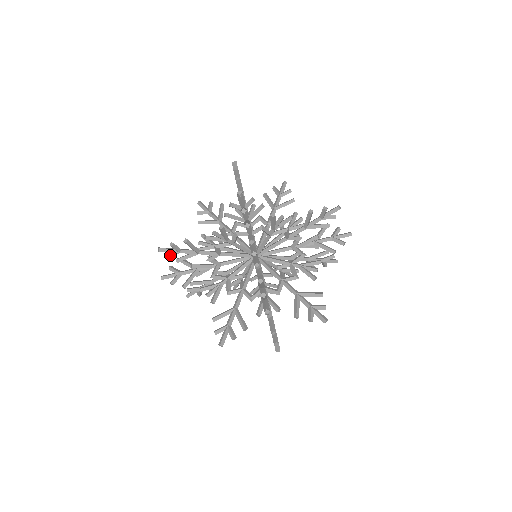
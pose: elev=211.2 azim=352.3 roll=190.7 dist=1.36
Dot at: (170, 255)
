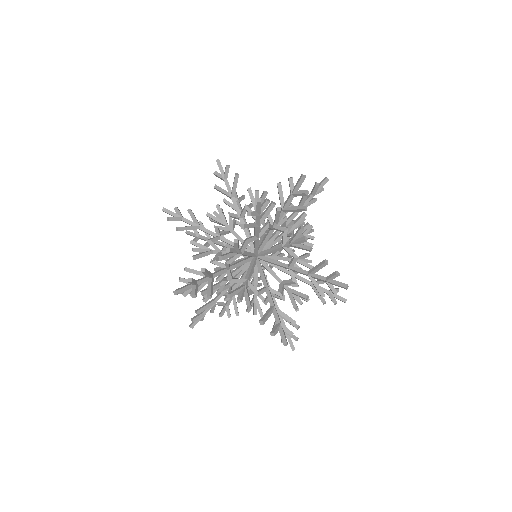
Dot at: (202, 319)
